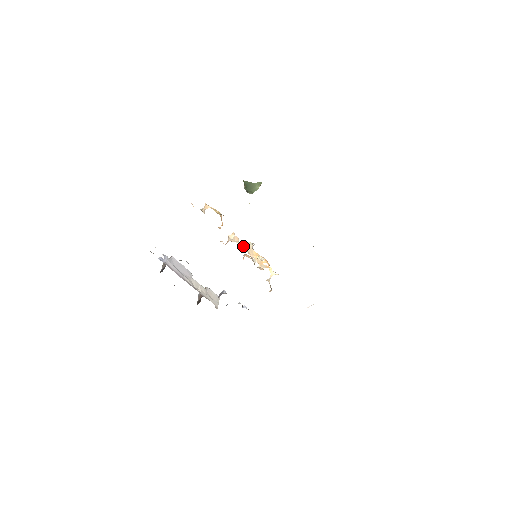
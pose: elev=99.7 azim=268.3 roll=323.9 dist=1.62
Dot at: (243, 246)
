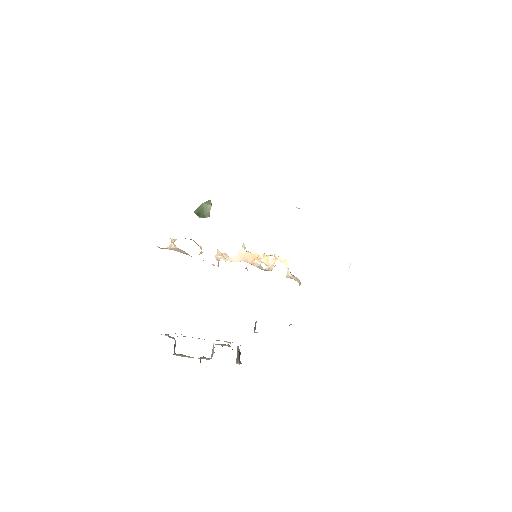
Dot at: (237, 260)
